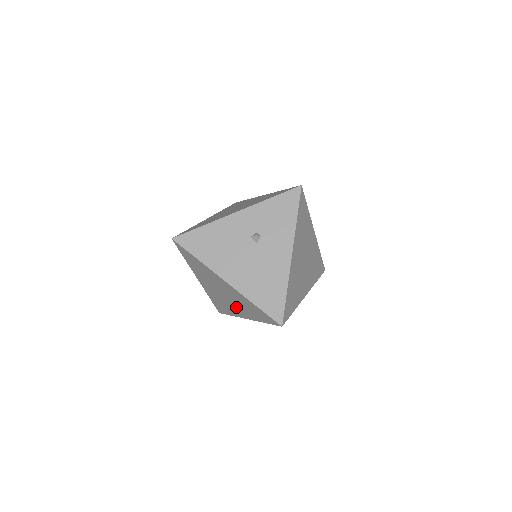
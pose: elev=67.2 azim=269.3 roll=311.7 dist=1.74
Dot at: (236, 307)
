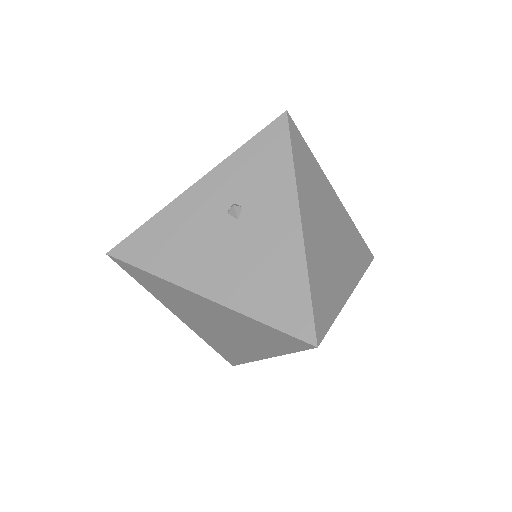
Dot at: (242, 342)
